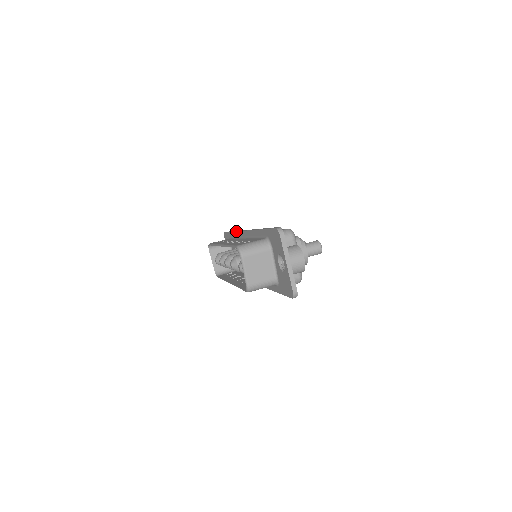
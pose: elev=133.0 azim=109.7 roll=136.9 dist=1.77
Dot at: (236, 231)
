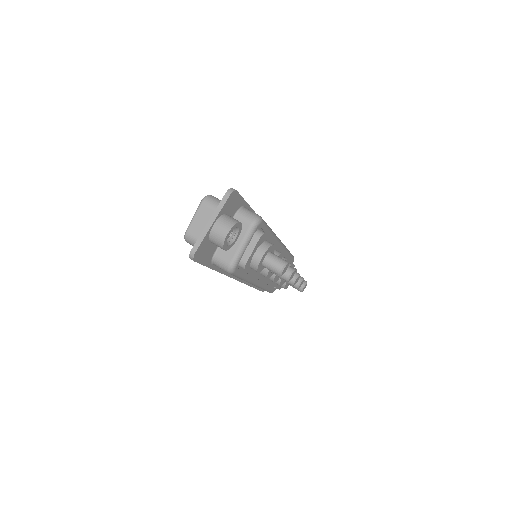
Dot at: occluded
